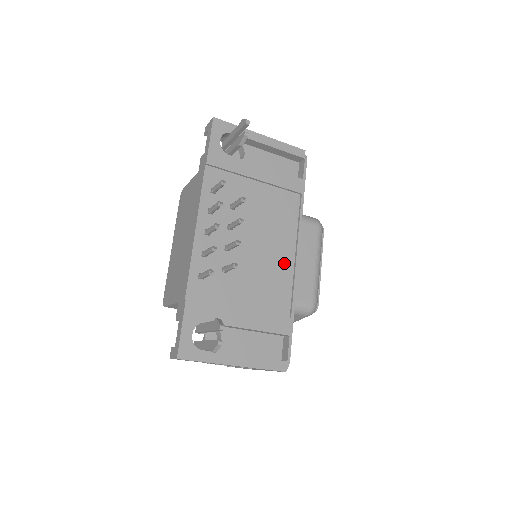
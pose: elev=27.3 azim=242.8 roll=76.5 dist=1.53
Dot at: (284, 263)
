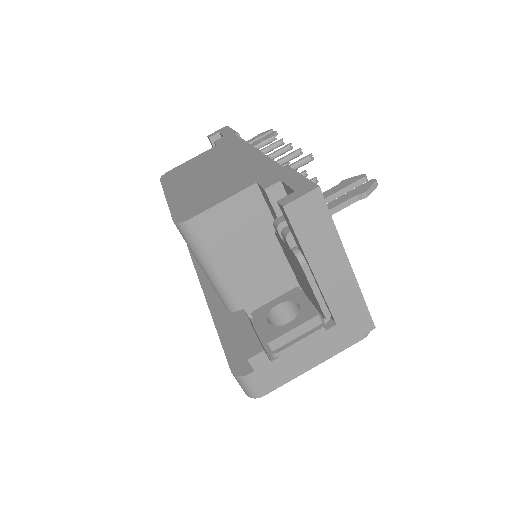
Dot at: occluded
